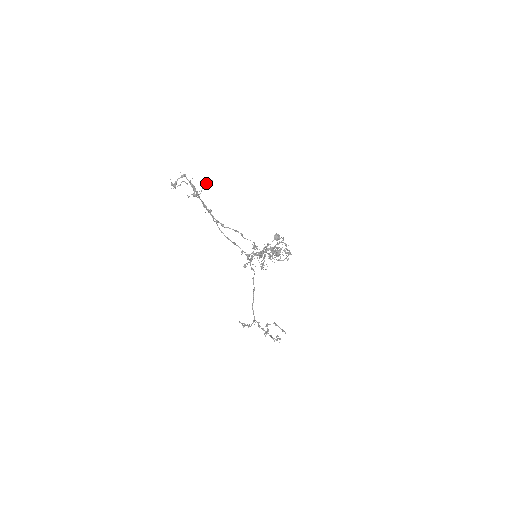
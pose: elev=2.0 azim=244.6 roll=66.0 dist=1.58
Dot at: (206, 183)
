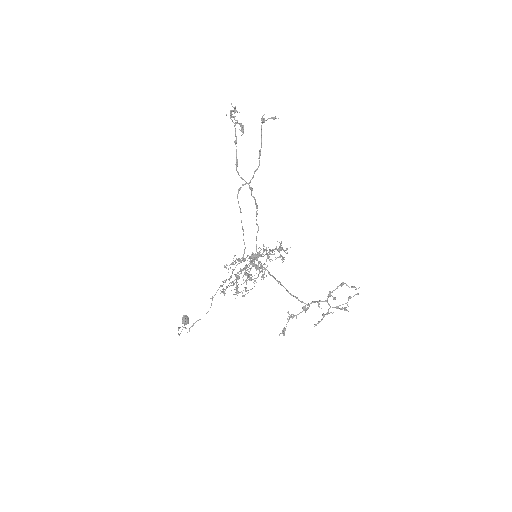
Dot at: occluded
